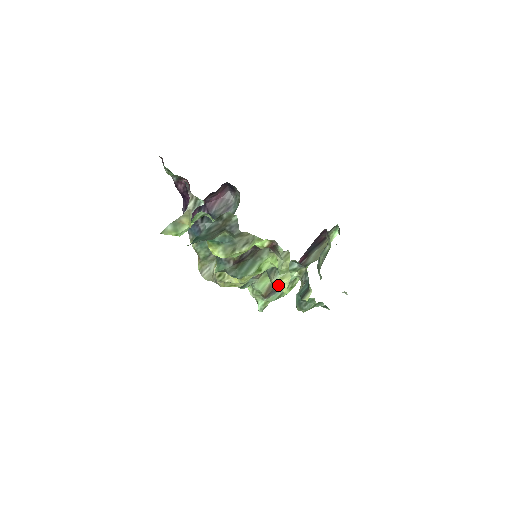
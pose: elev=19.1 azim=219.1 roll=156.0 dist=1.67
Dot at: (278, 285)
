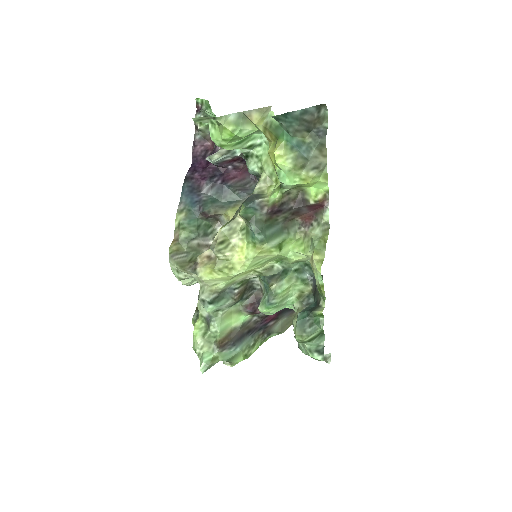
Dot at: (276, 296)
